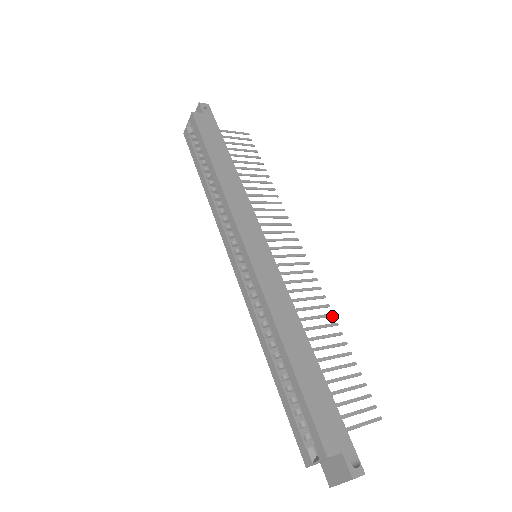
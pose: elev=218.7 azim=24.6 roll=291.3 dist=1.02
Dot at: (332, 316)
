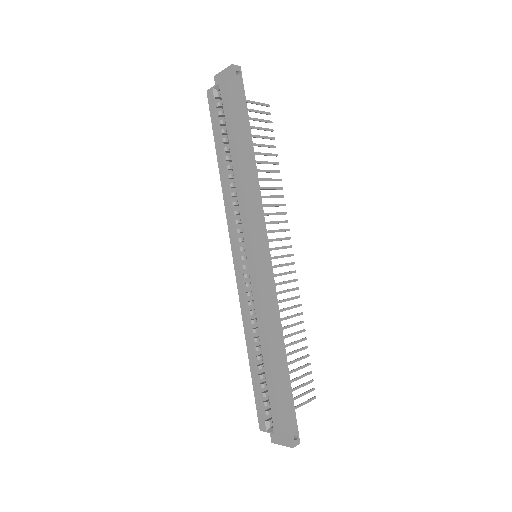
Dot at: (301, 314)
